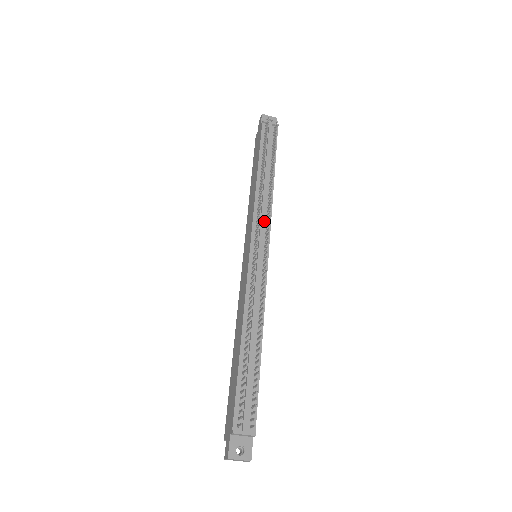
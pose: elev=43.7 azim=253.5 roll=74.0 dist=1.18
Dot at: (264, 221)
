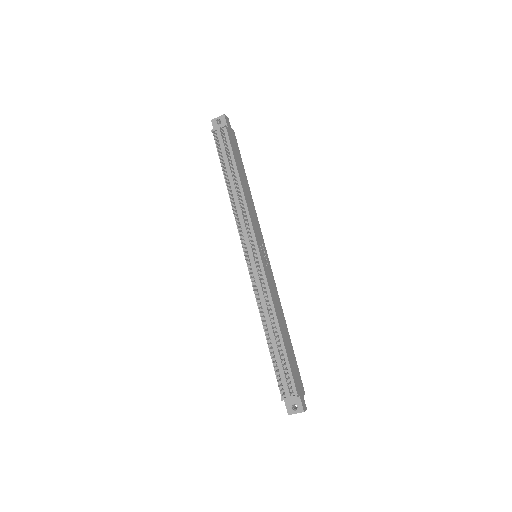
Dot at: occluded
